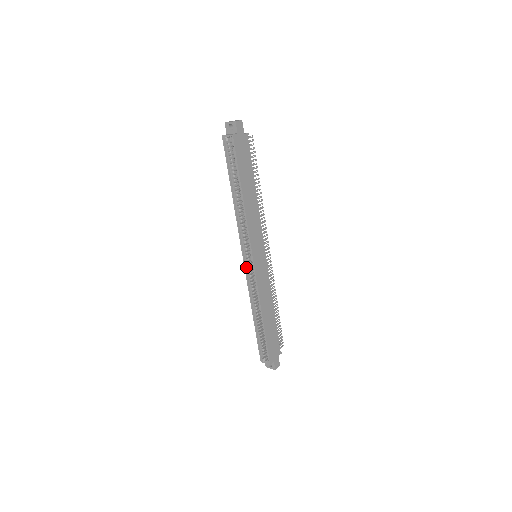
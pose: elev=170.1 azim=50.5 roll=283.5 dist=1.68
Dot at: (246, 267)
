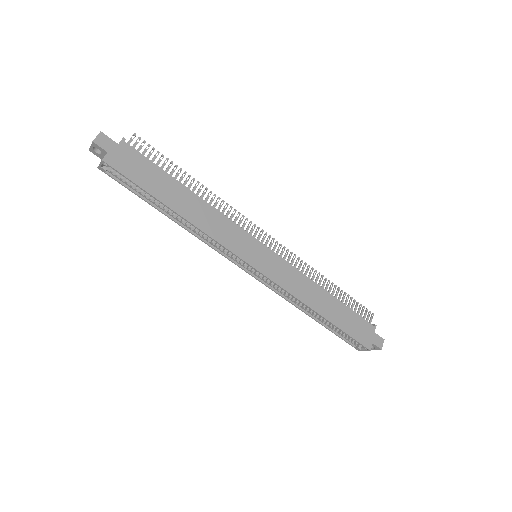
Dot at: (255, 276)
